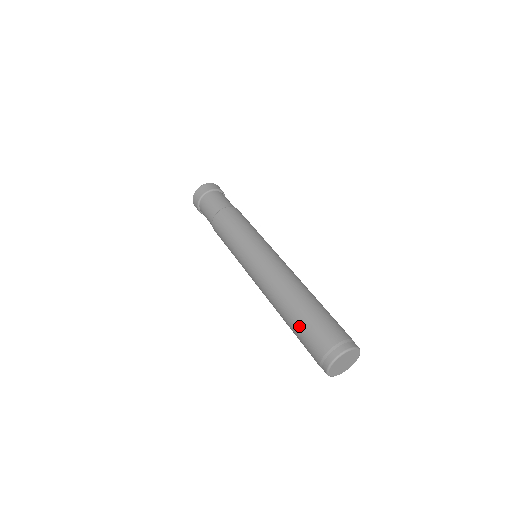
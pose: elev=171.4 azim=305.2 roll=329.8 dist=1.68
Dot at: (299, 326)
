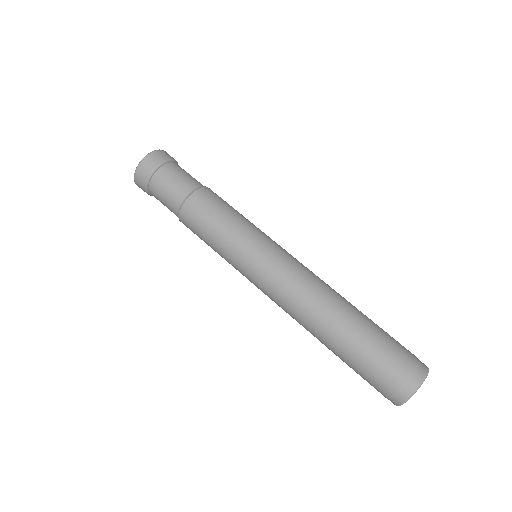
Dot at: (370, 336)
